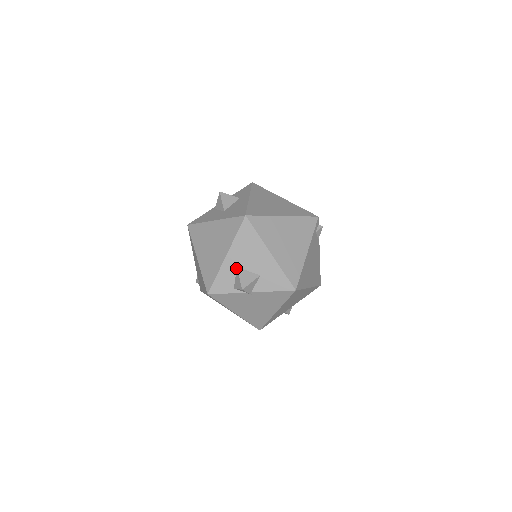
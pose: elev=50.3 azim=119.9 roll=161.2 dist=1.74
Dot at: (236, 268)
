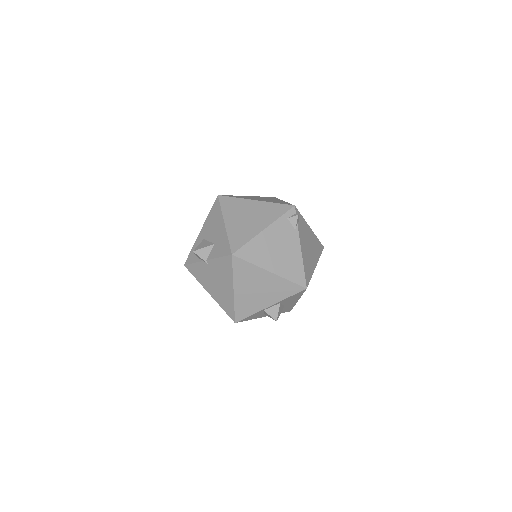
Dot at: (203, 240)
